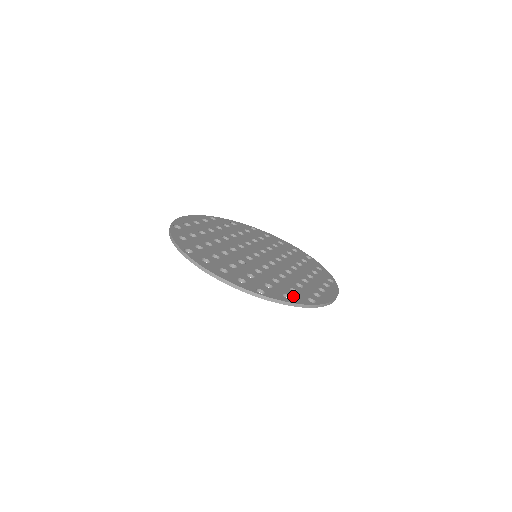
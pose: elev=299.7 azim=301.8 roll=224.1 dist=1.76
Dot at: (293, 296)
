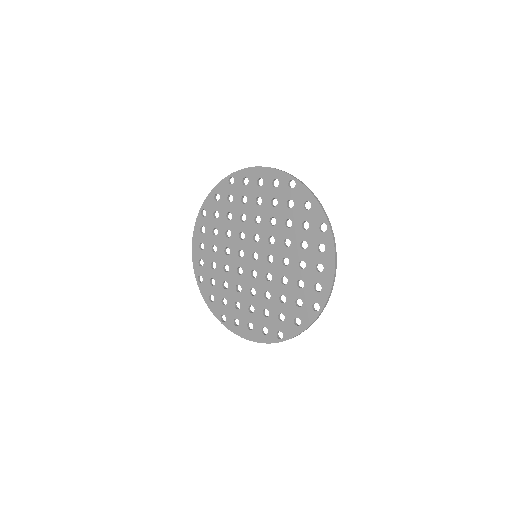
Dot at: (312, 212)
